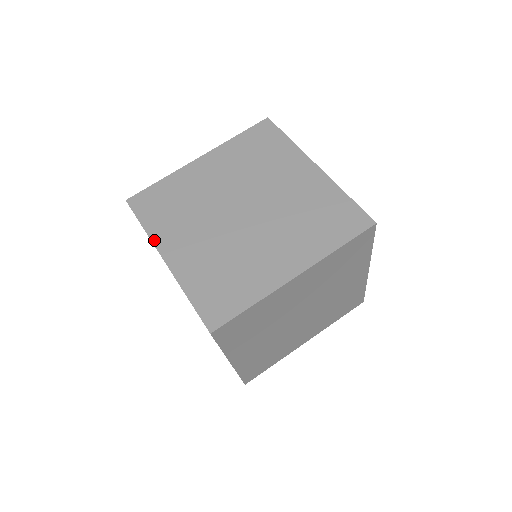
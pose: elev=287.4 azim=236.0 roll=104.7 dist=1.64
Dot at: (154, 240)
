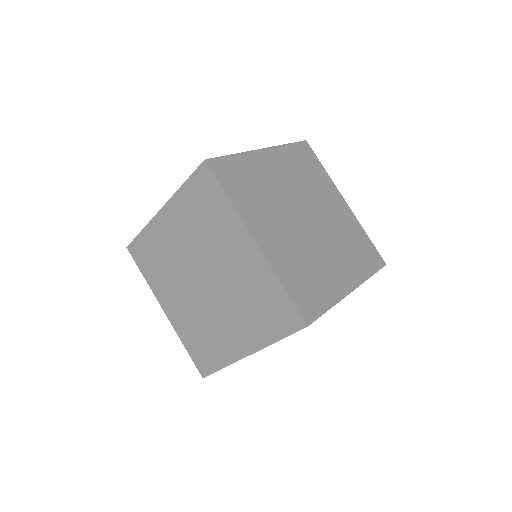
Dot at: (152, 220)
